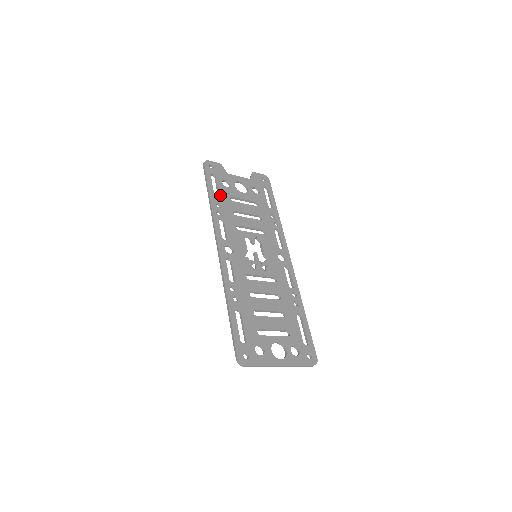
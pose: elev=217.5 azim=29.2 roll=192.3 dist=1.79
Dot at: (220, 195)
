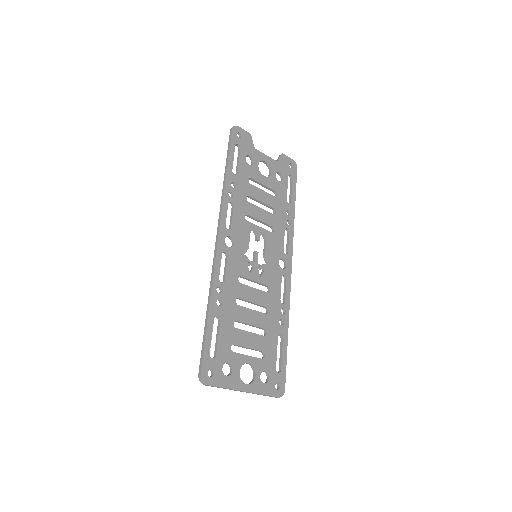
Dot at: (239, 172)
